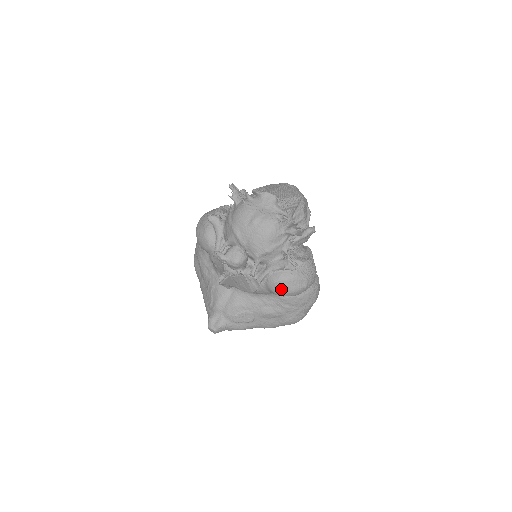
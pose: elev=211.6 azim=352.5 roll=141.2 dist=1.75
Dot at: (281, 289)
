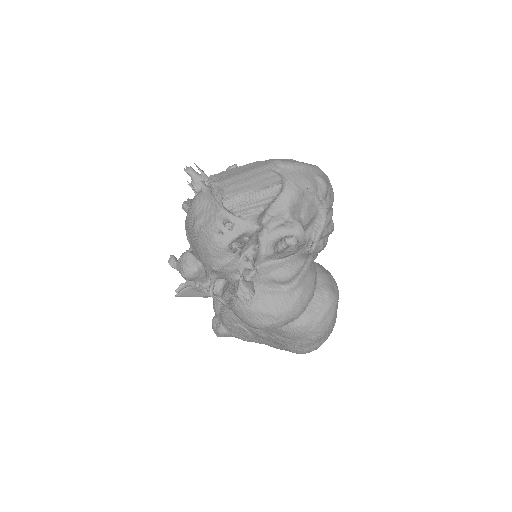
Dot at: (241, 319)
